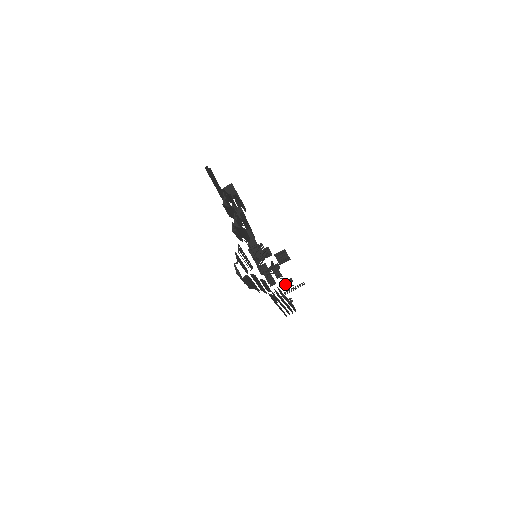
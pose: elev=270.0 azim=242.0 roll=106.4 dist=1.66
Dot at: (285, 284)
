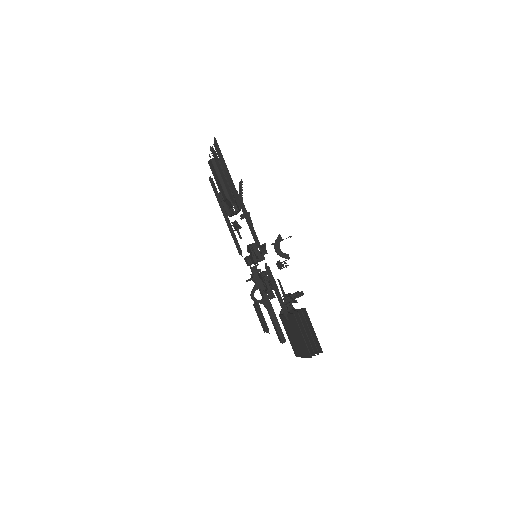
Dot at: (275, 243)
